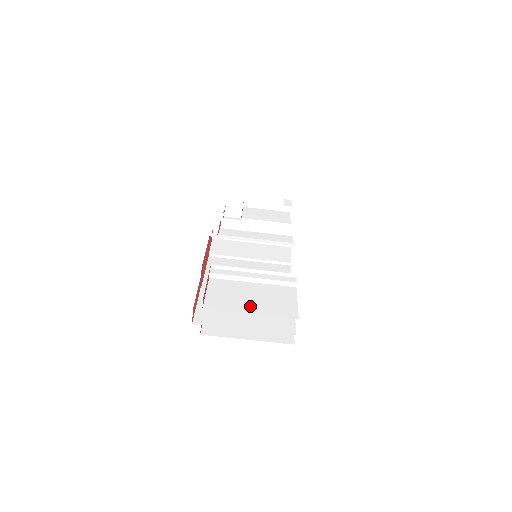
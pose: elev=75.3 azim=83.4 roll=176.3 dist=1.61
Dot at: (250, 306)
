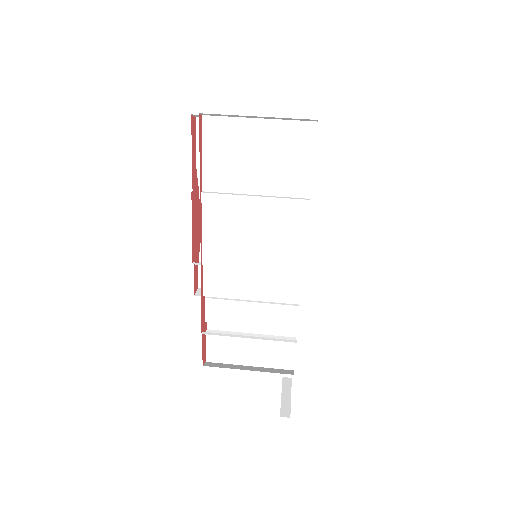
Dot at: occluded
